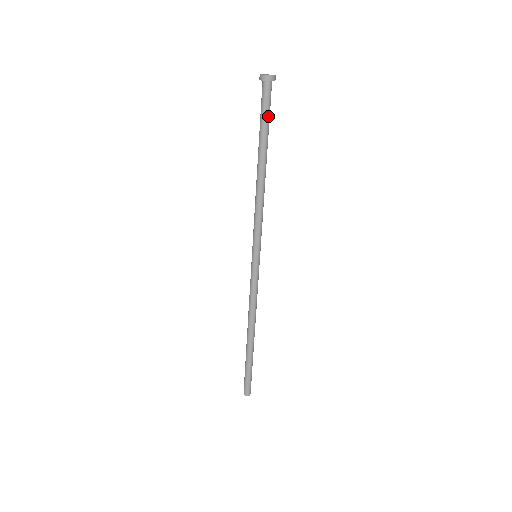
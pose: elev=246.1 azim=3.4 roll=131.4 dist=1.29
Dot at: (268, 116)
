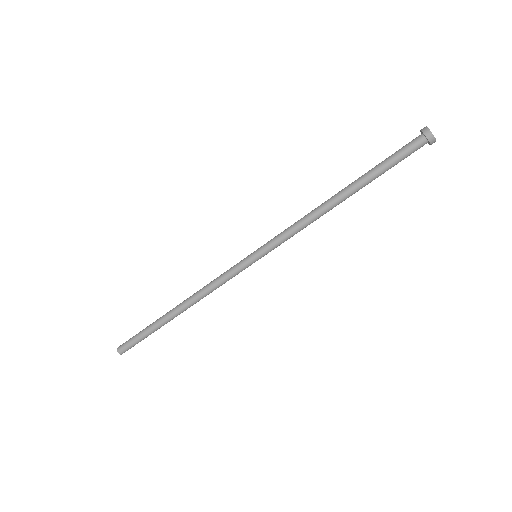
Dot at: (395, 164)
